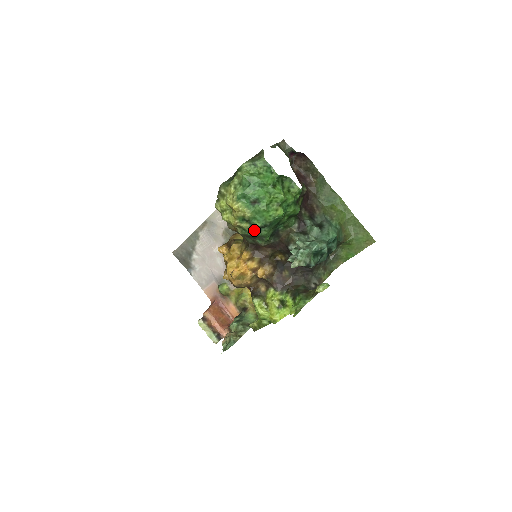
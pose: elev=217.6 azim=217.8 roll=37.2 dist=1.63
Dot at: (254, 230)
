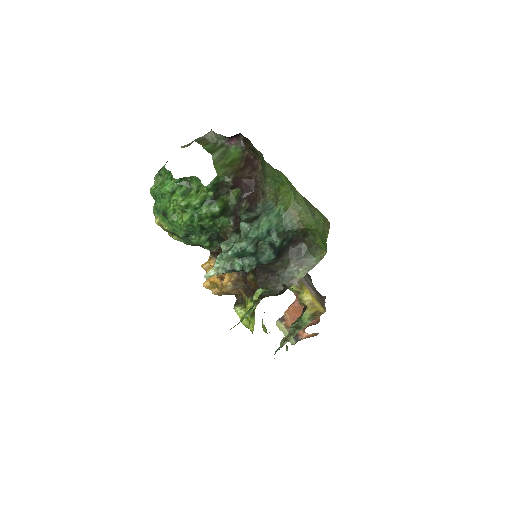
Dot at: (186, 240)
